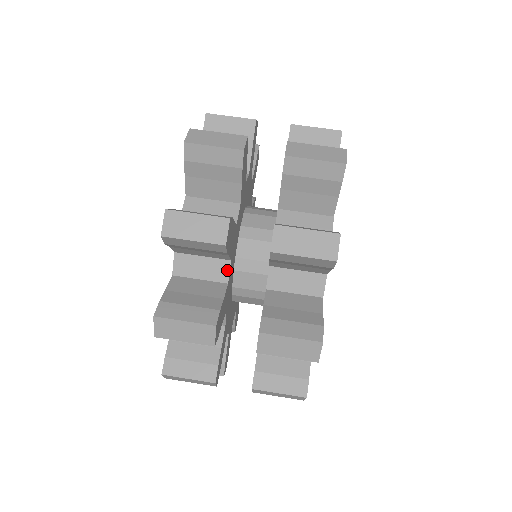
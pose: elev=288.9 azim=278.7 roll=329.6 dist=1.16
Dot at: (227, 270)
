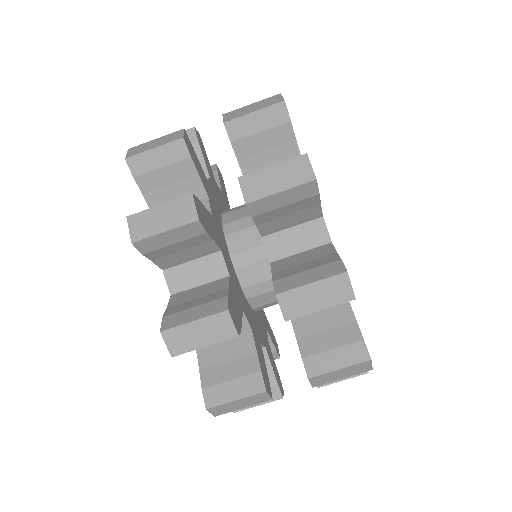
Dot at: (244, 320)
